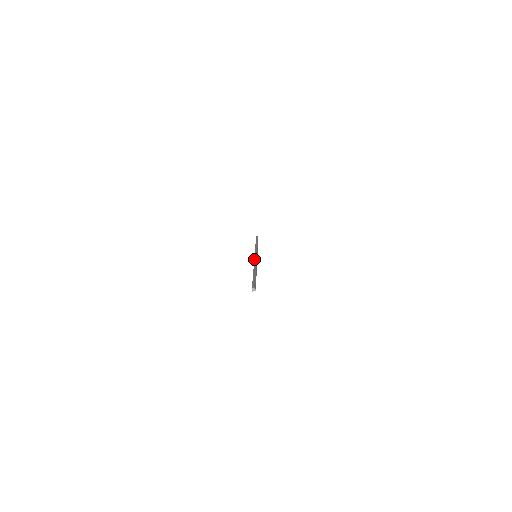
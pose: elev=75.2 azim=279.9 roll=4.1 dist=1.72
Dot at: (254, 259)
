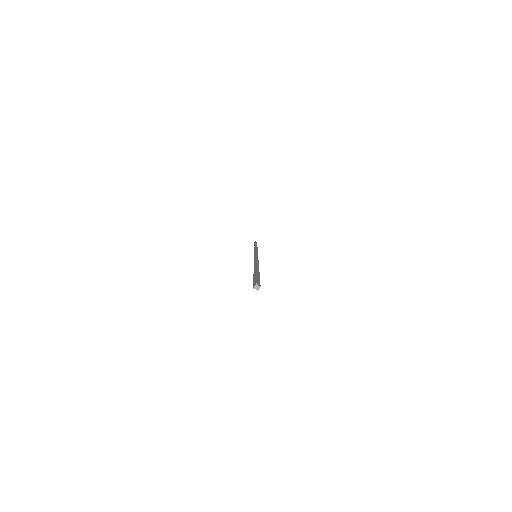
Dot at: occluded
